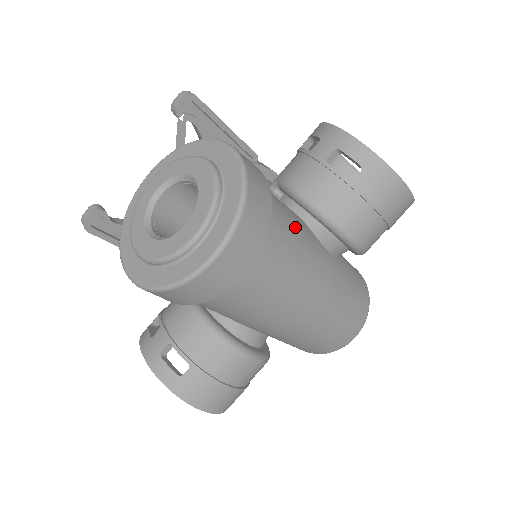
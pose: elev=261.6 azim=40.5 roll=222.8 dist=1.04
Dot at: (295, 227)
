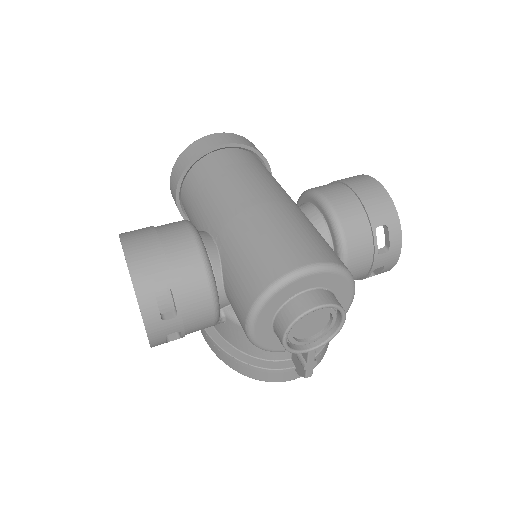
Dot at: occluded
